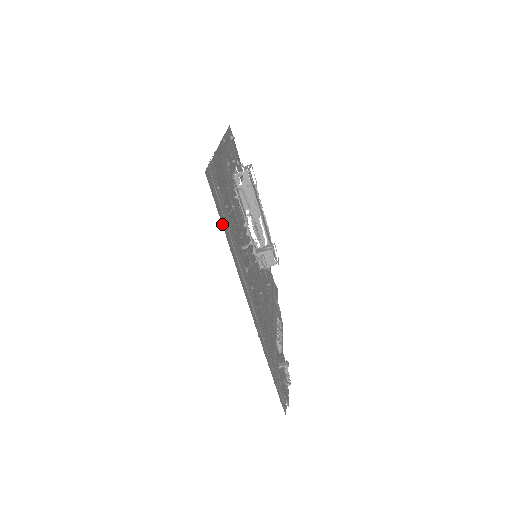
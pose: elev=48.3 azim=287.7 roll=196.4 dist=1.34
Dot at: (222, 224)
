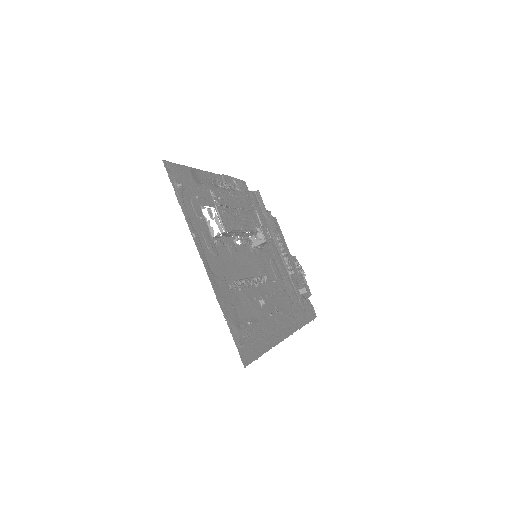
Dot at: (261, 354)
